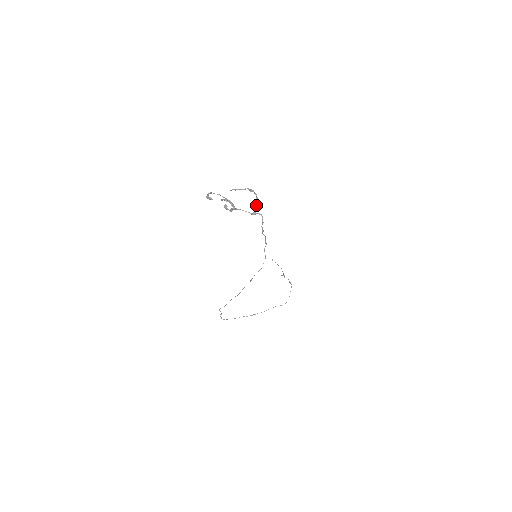
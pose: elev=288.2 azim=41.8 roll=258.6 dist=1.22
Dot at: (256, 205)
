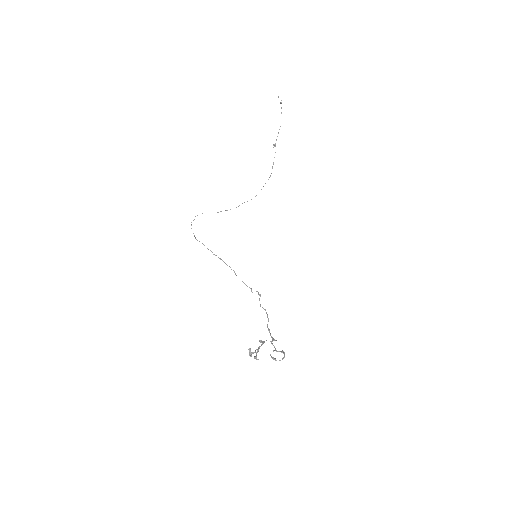
Dot at: occluded
